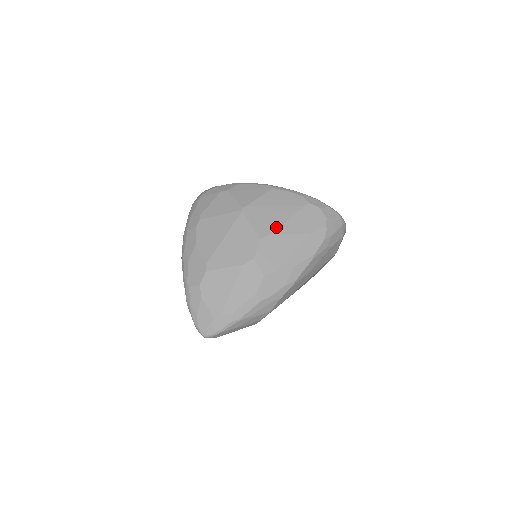
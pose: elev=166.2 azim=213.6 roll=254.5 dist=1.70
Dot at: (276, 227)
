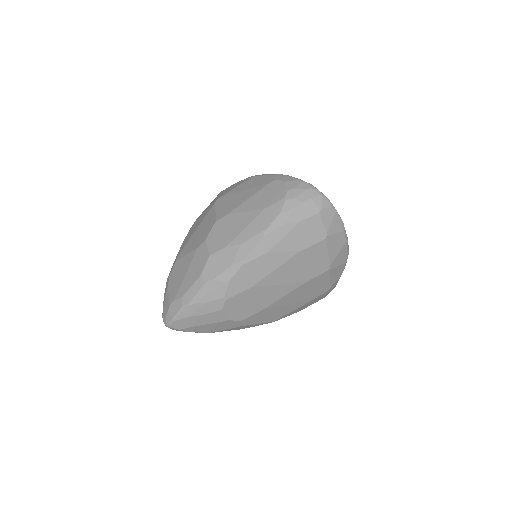
Dot at: (234, 208)
